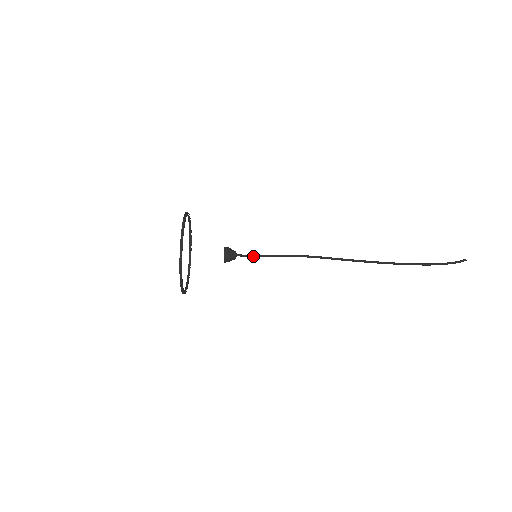
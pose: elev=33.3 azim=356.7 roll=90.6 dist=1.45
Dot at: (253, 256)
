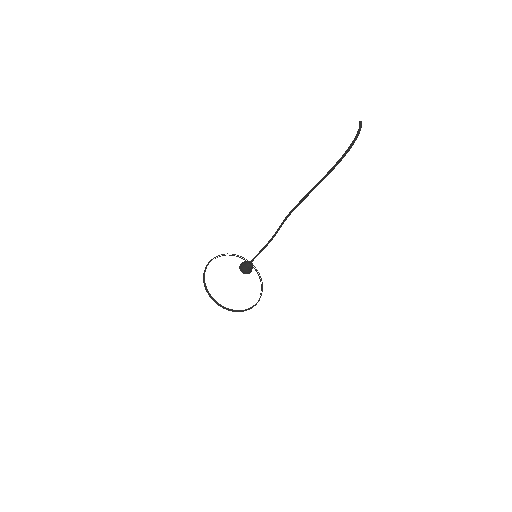
Dot at: (254, 257)
